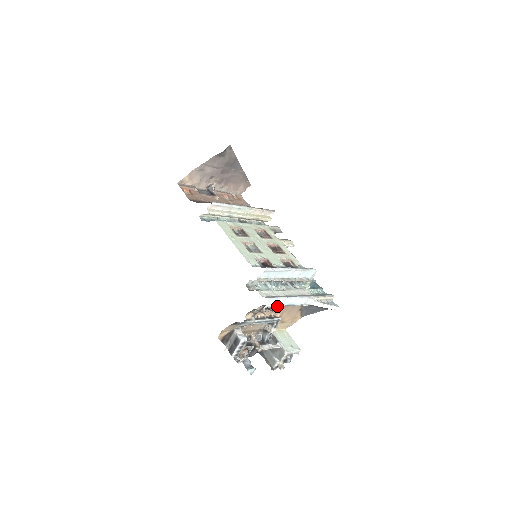
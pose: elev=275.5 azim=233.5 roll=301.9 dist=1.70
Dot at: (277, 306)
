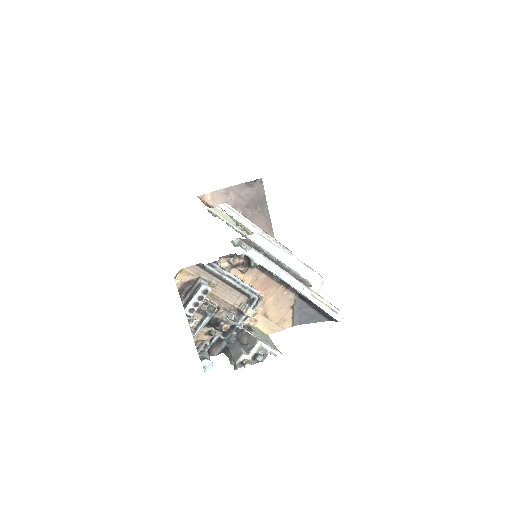
Dot at: (261, 265)
